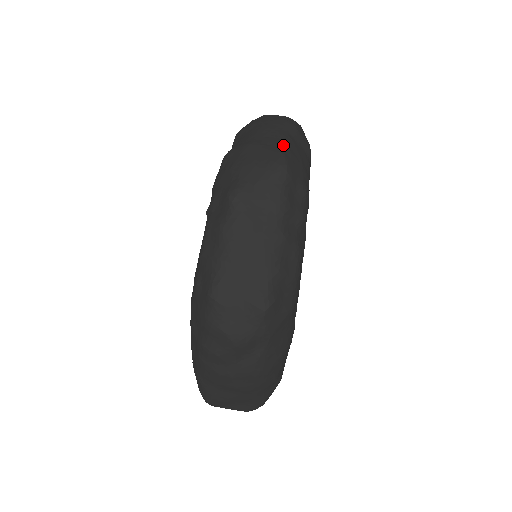
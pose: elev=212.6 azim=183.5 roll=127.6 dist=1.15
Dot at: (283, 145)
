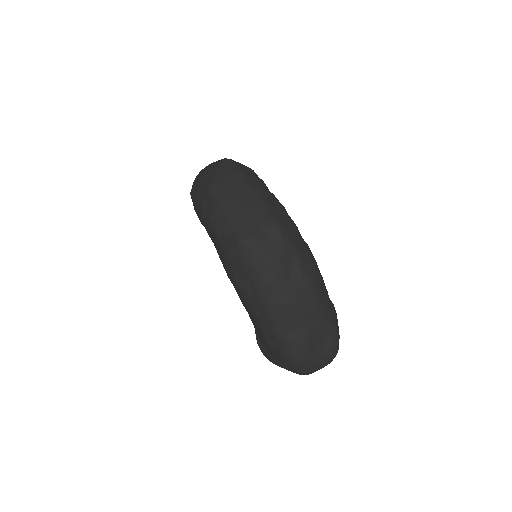
Dot at: occluded
